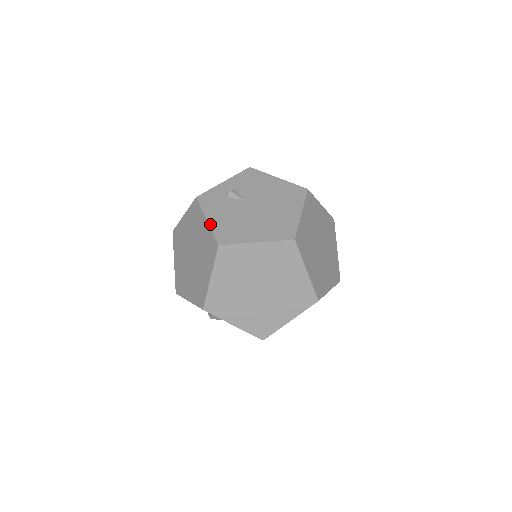
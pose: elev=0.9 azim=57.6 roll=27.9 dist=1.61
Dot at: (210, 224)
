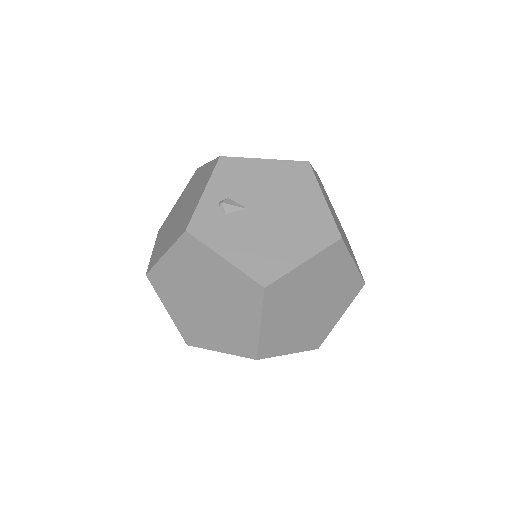
Dot at: (233, 263)
